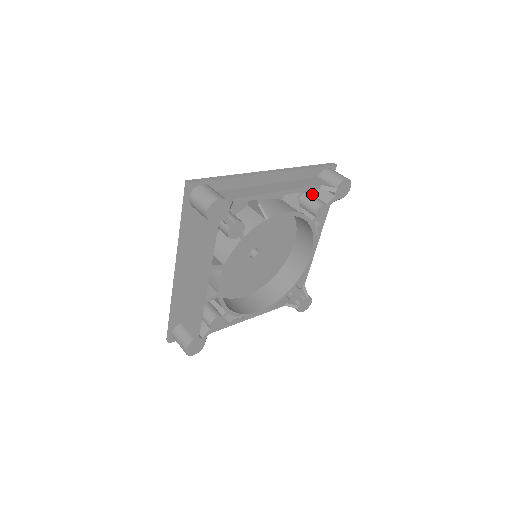
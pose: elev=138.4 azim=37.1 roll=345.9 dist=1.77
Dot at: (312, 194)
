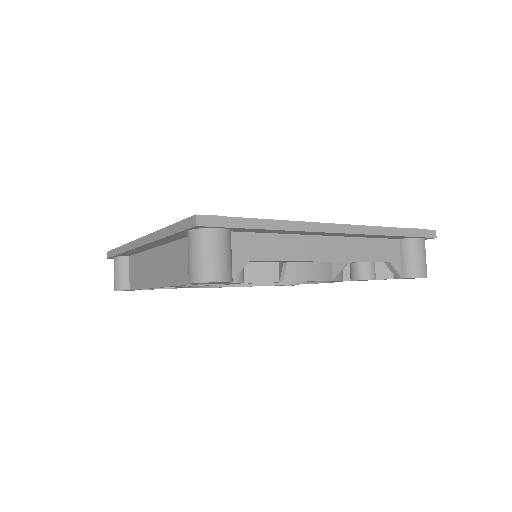
Dot at: occluded
